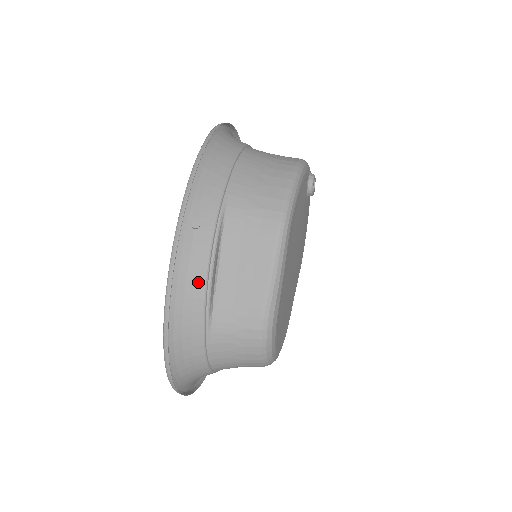
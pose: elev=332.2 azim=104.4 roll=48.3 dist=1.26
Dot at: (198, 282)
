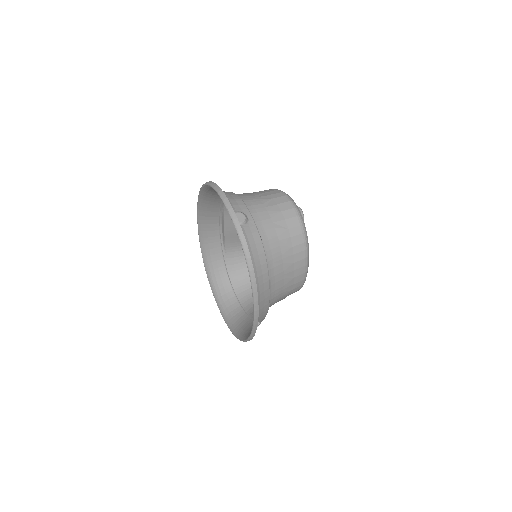
Dot at: occluded
